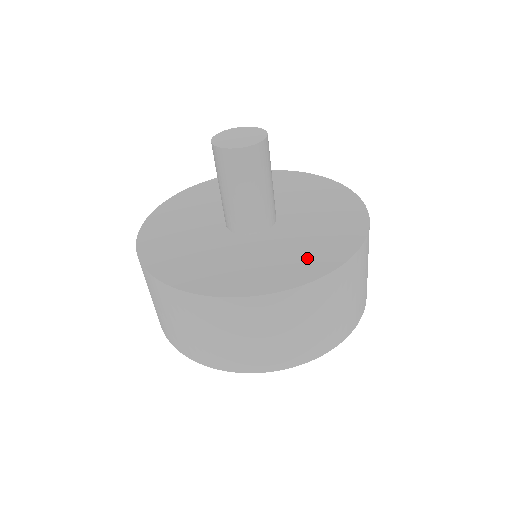
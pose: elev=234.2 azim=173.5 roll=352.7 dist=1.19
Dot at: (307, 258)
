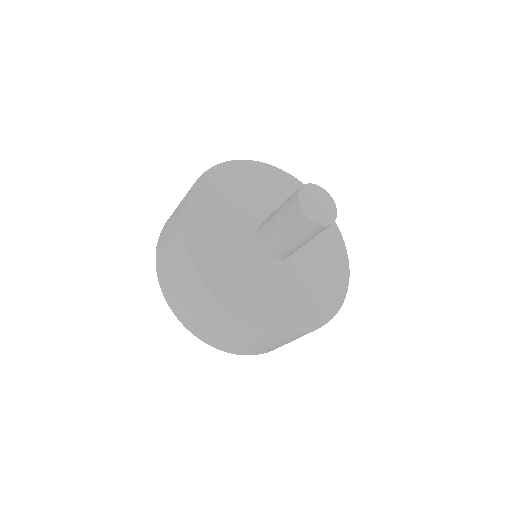
Dot at: (276, 309)
